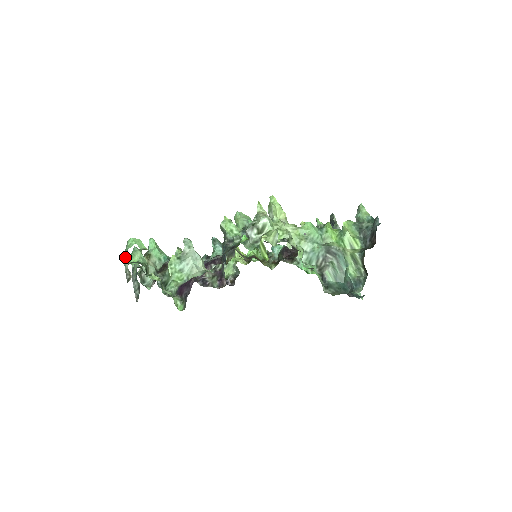
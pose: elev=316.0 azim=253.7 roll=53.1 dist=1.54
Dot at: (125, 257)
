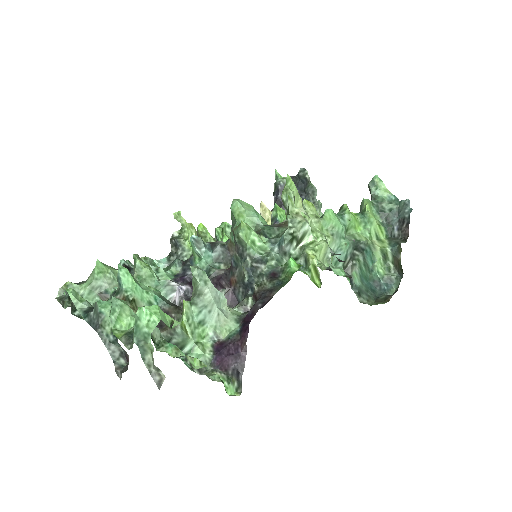
Dot at: (144, 346)
